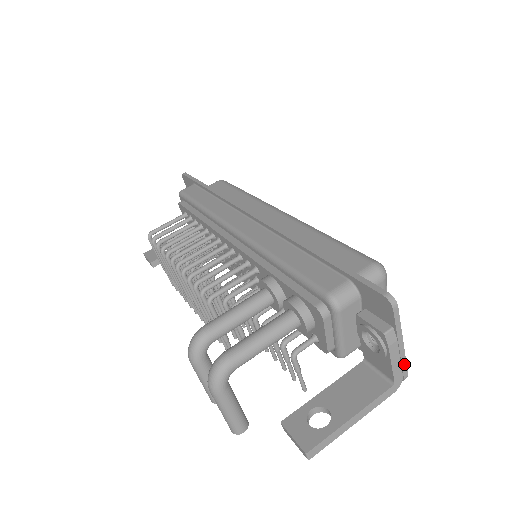
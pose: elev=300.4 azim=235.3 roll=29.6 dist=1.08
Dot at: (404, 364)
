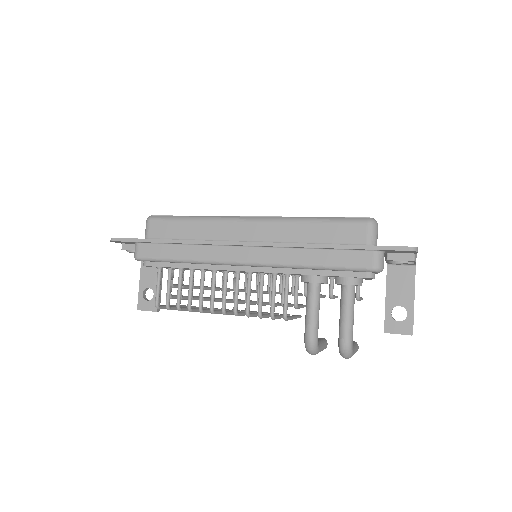
Dot at: occluded
